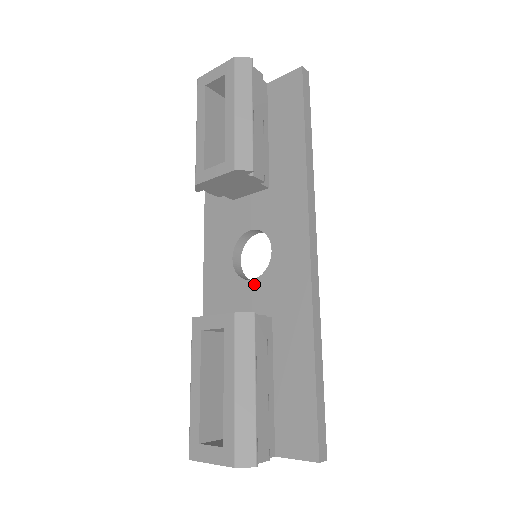
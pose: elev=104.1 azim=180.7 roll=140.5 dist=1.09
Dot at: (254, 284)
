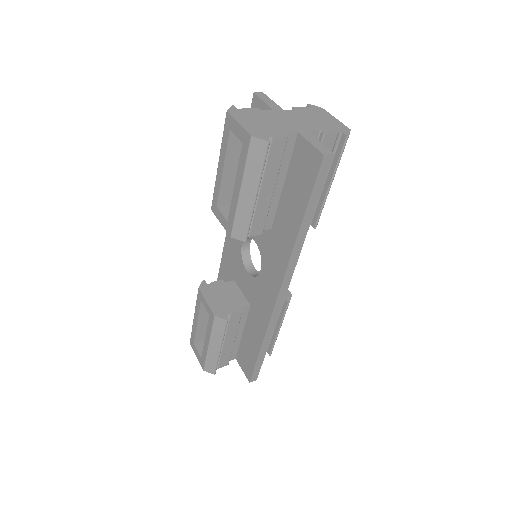
Dot at: (248, 276)
